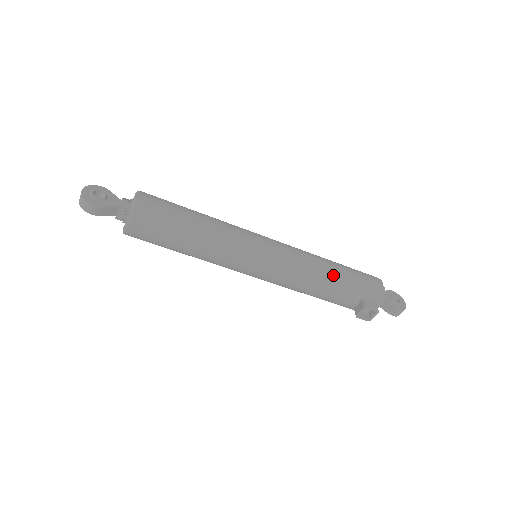
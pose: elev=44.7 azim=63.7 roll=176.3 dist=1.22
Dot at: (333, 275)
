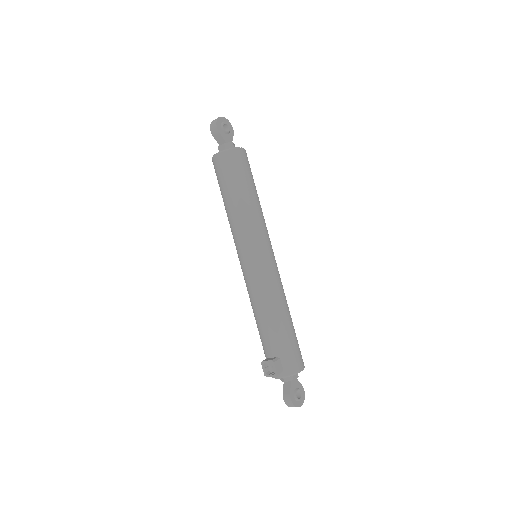
Dot at: (280, 319)
